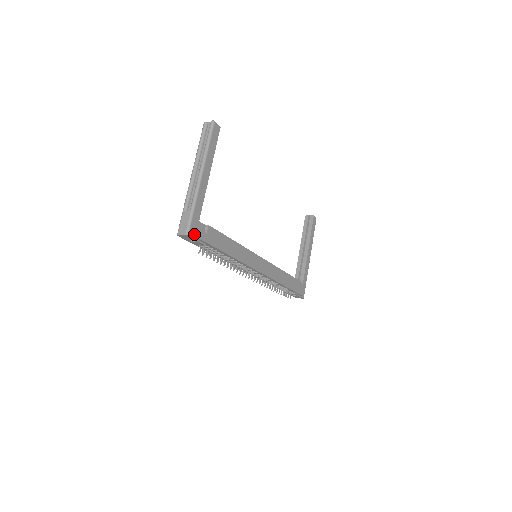
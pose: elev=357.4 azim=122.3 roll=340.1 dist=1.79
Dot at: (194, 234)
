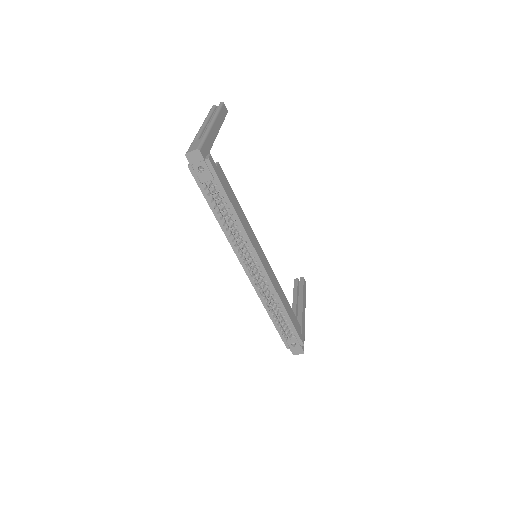
Dot at: (205, 157)
